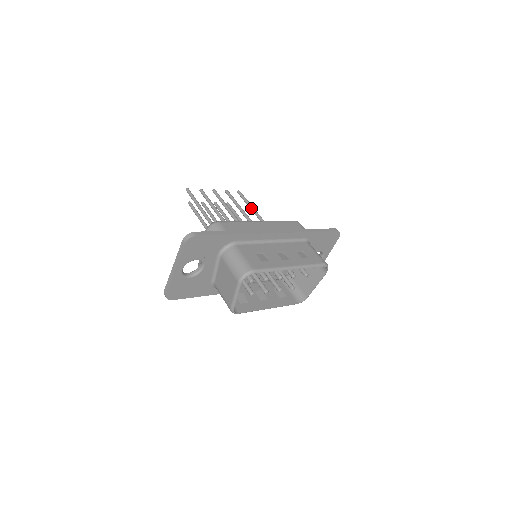
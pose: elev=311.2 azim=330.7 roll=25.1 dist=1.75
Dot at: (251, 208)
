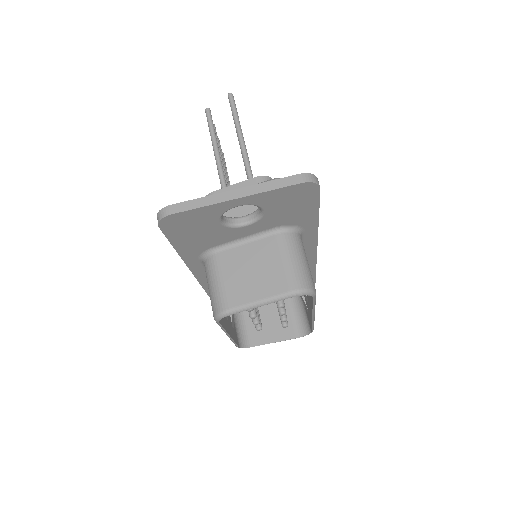
Dot at: occluded
